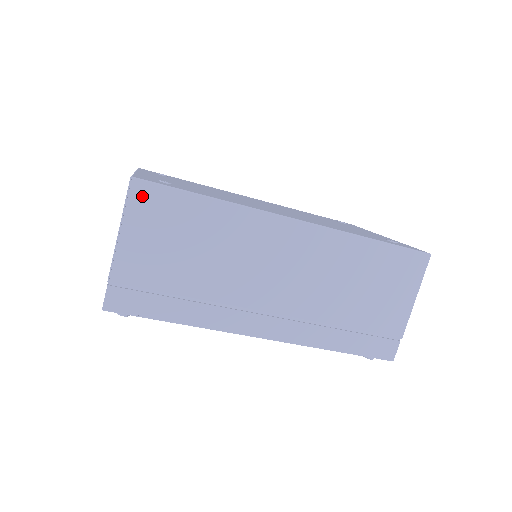
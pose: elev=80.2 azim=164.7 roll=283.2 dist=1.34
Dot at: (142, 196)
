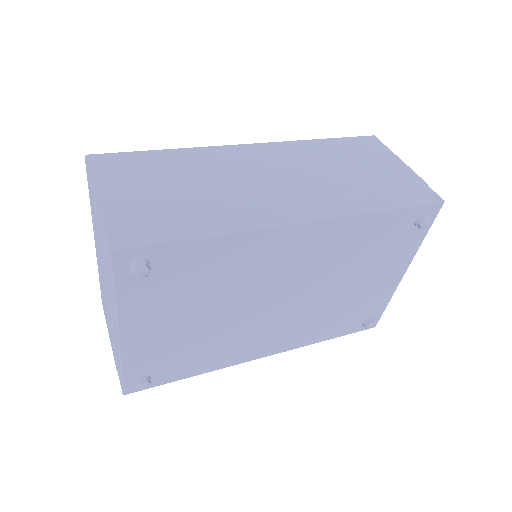
Dot at: (102, 162)
